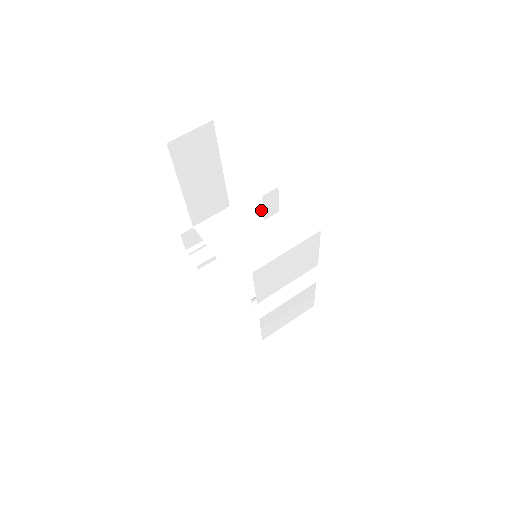
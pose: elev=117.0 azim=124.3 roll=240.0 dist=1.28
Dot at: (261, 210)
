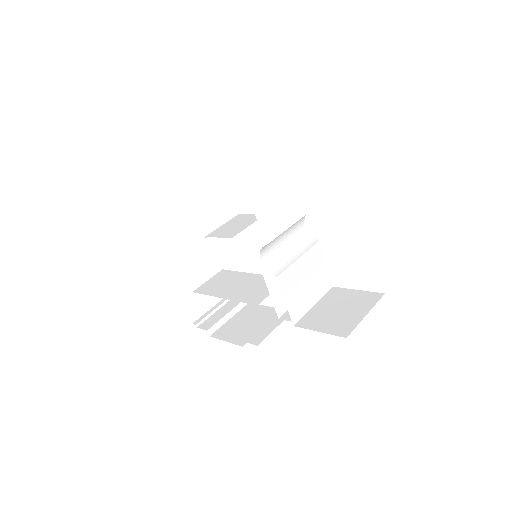
Dot at: (246, 215)
